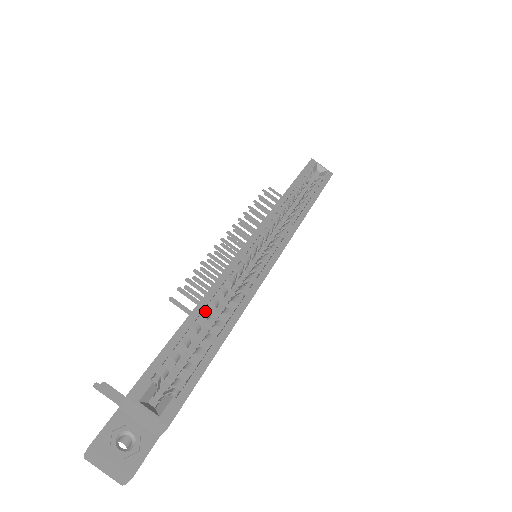
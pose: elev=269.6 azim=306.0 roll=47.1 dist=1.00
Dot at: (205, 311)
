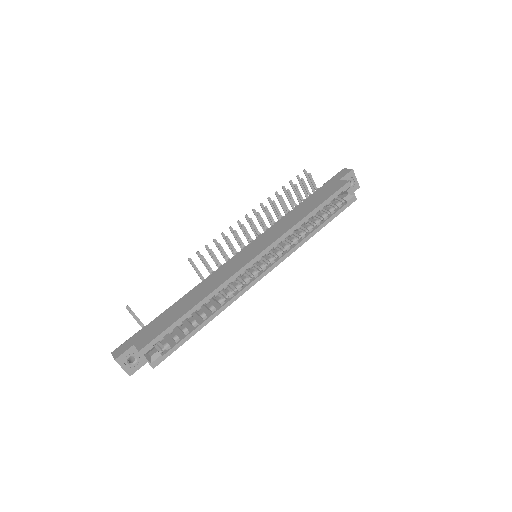
Dot at: (199, 308)
